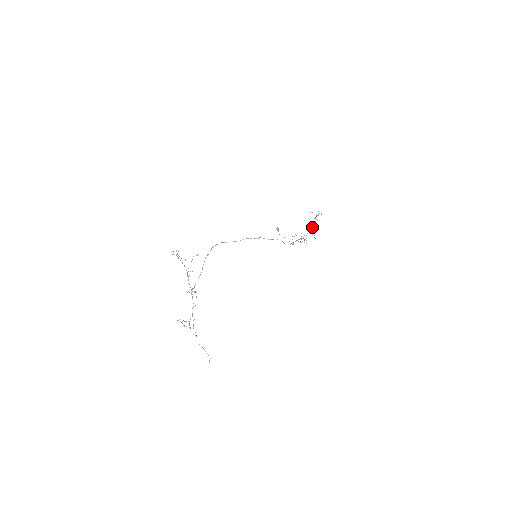
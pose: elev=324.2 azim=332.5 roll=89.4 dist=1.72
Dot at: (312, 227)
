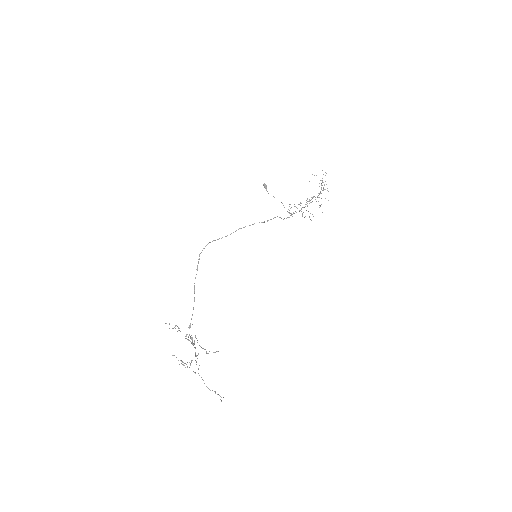
Dot at: (317, 197)
